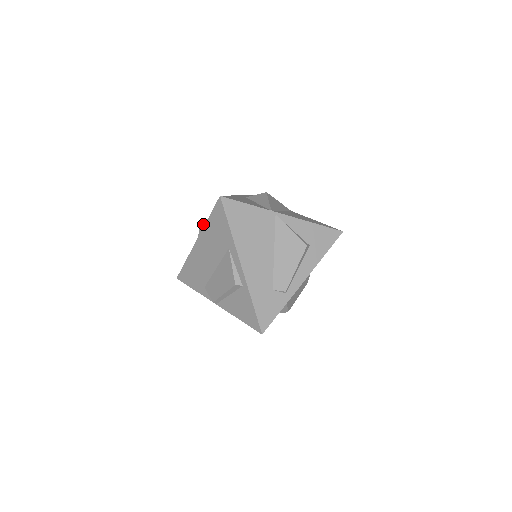
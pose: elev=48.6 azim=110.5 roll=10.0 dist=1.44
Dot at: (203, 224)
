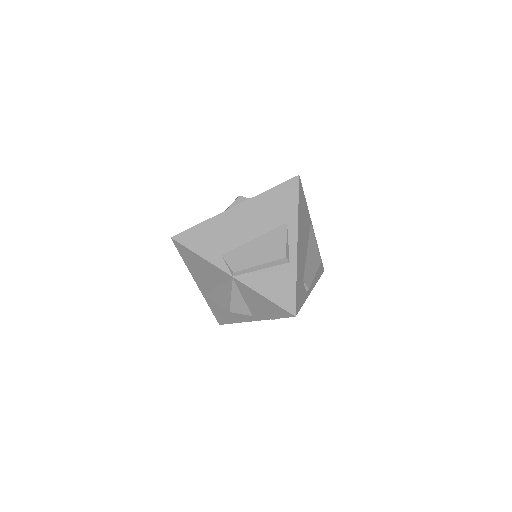
Dot at: (242, 196)
